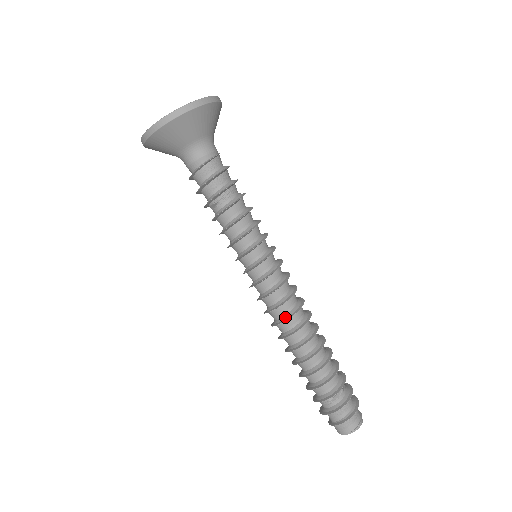
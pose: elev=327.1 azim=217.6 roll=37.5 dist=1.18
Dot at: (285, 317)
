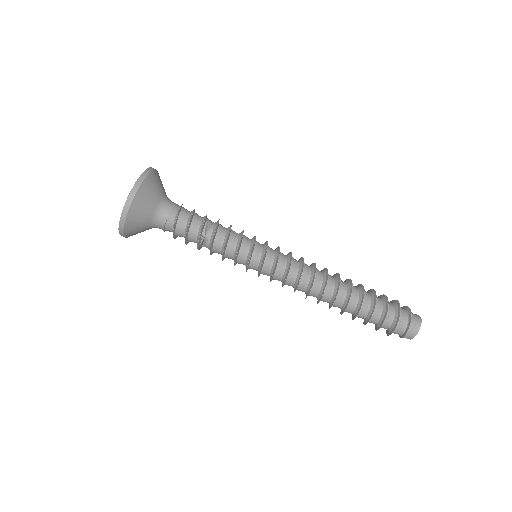
Dot at: (313, 267)
